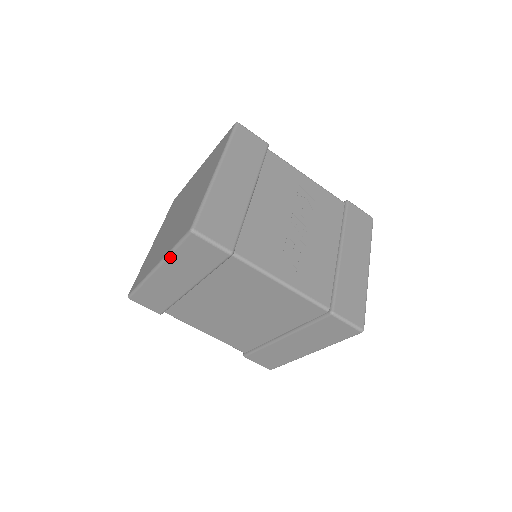
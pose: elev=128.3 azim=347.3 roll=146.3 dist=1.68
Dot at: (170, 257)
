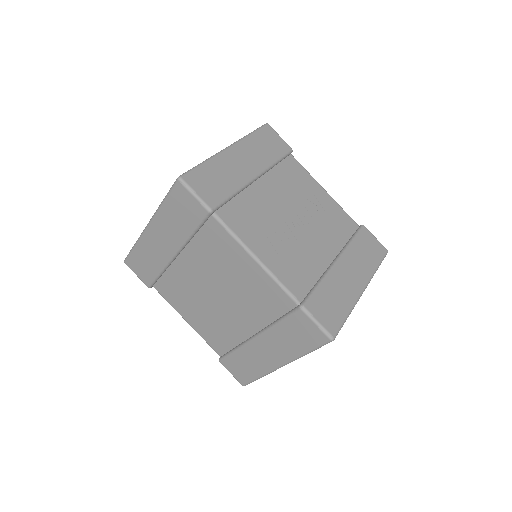
Dot at: (160, 210)
